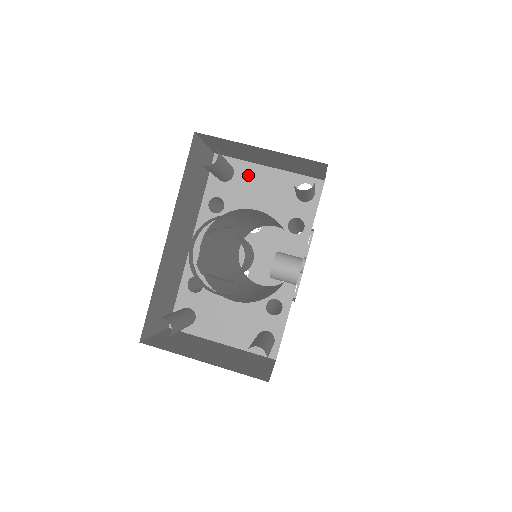
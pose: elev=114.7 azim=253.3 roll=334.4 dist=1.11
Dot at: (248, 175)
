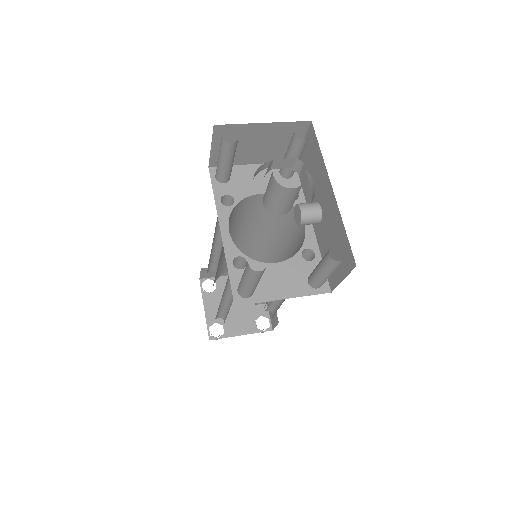
Dot at: (241, 174)
